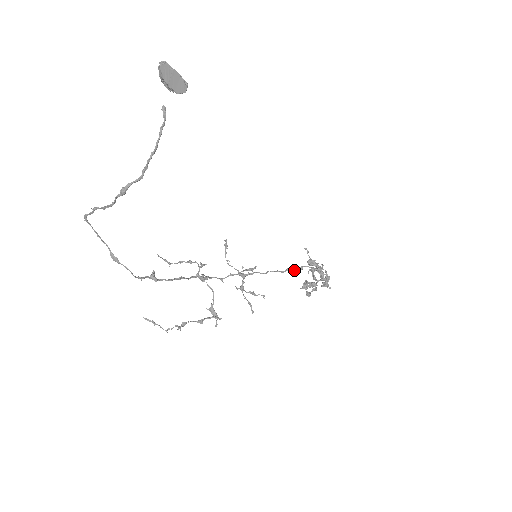
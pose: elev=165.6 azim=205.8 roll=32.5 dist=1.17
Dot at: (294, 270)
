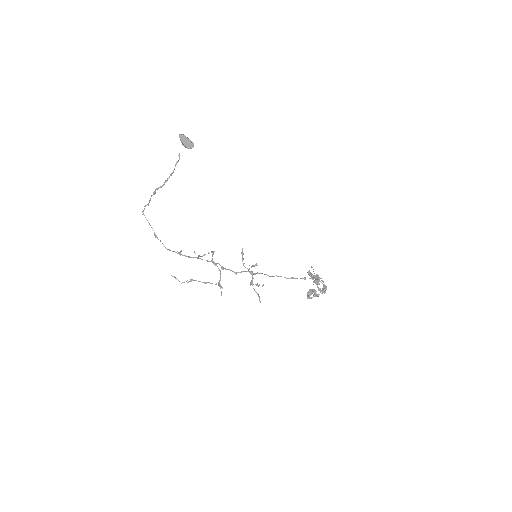
Dot at: occluded
